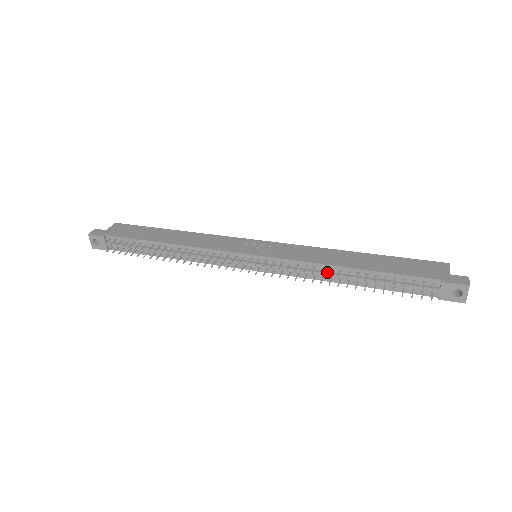
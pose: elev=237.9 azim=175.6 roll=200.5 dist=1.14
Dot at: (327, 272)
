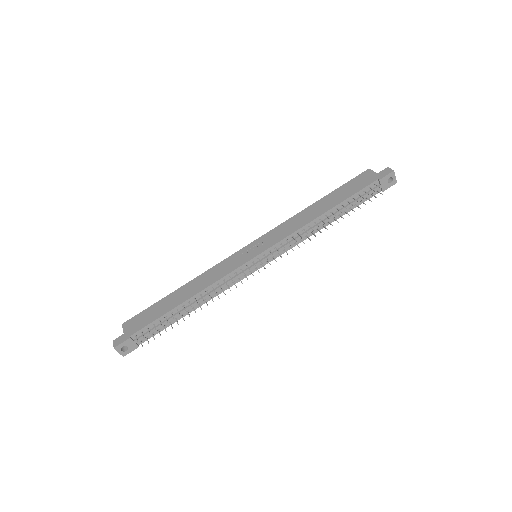
Dot at: (313, 227)
